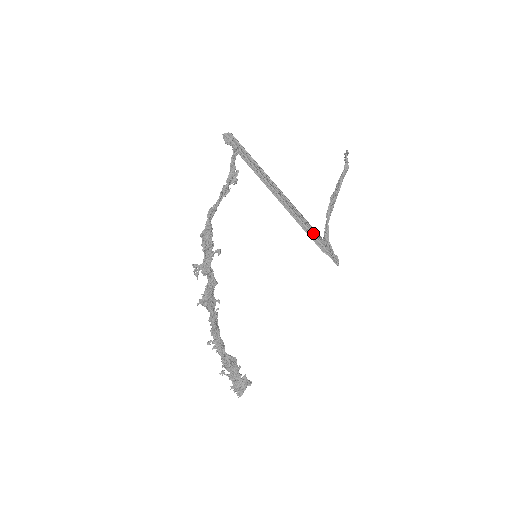
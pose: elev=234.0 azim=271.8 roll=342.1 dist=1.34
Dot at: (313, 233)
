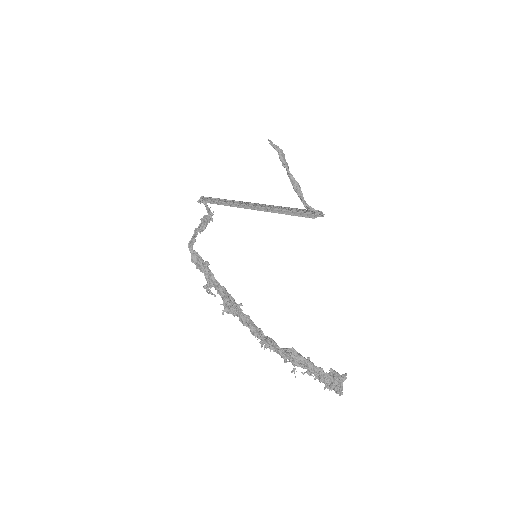
Dot at: (288, 210)
